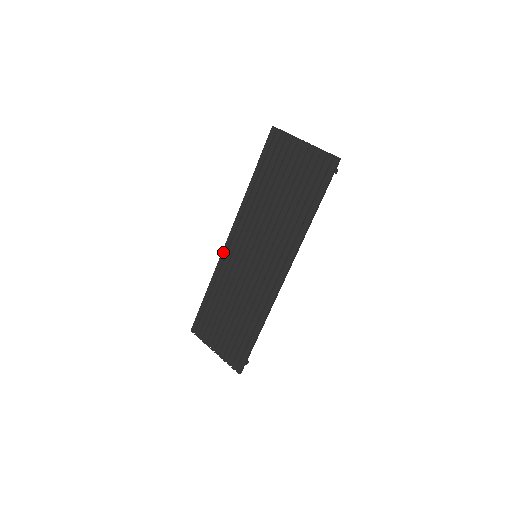
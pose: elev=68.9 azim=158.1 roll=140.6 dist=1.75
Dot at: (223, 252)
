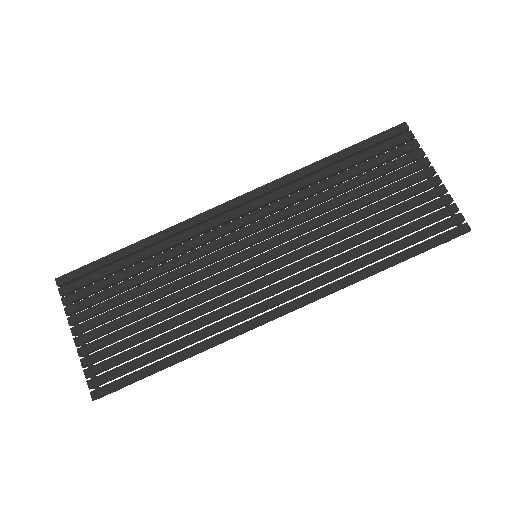
Dot at: (207, 213)
